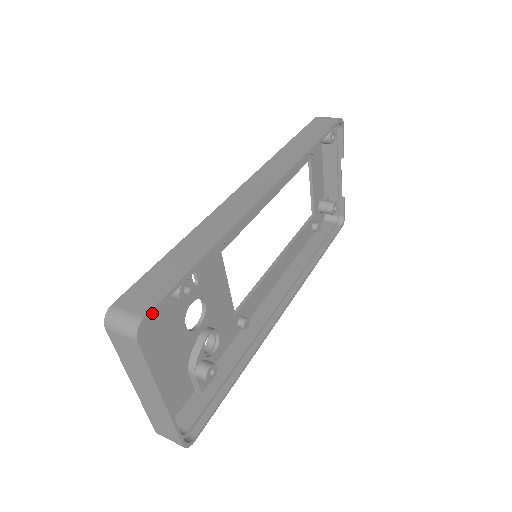
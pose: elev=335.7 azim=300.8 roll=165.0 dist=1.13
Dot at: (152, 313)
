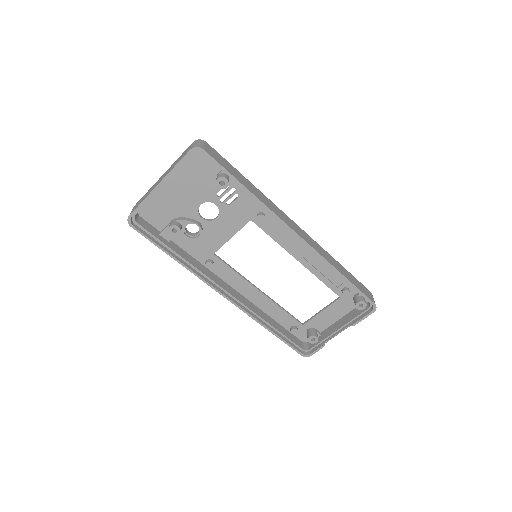
Dot at: (206, 155)
